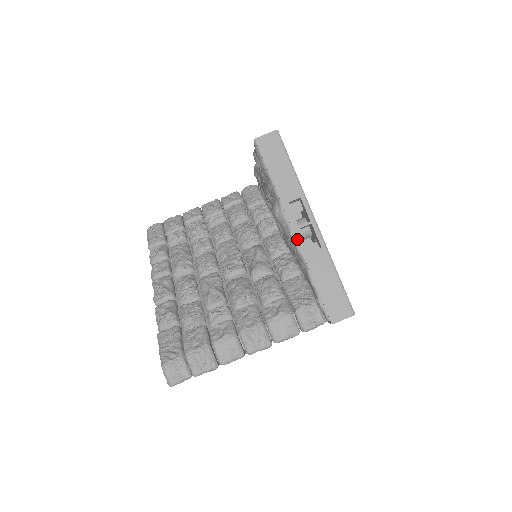
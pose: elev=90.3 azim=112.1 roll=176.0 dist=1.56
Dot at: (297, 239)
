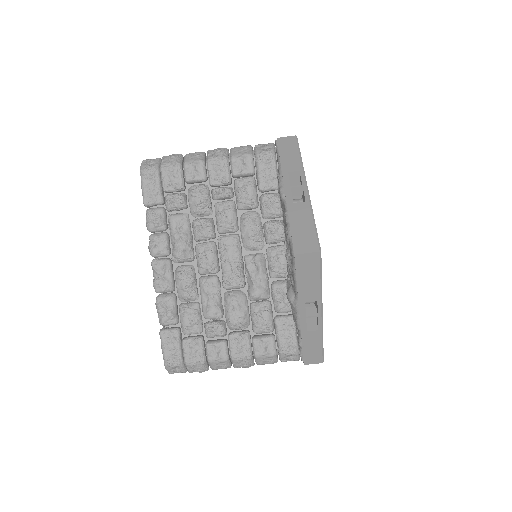
Dot at: (301, 323)
